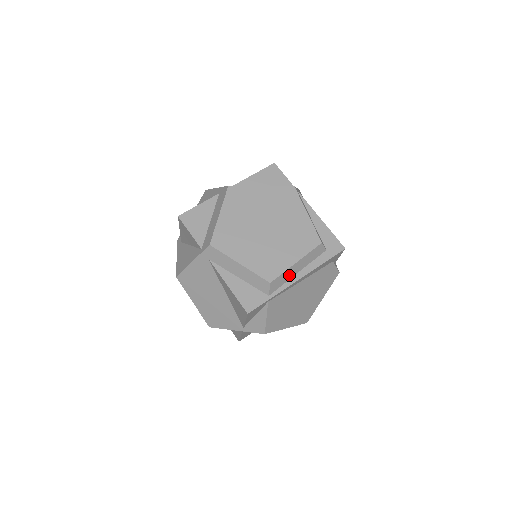
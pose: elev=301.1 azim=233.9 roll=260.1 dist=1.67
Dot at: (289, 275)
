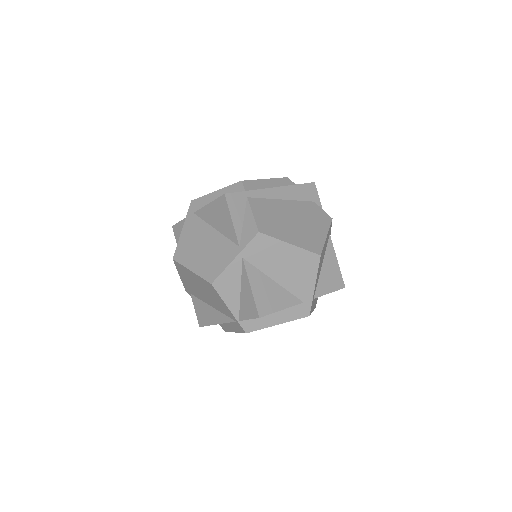
Dot at: (262, 186)
